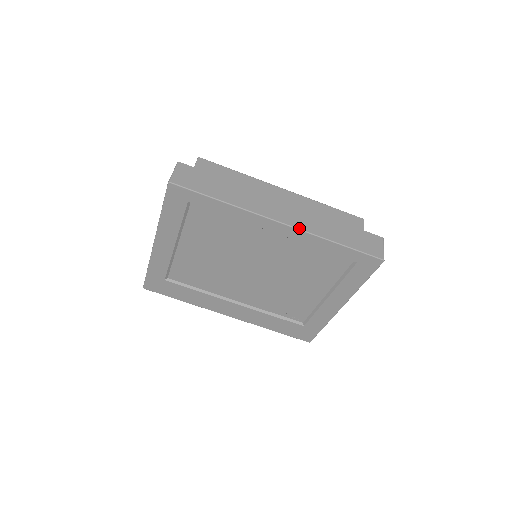
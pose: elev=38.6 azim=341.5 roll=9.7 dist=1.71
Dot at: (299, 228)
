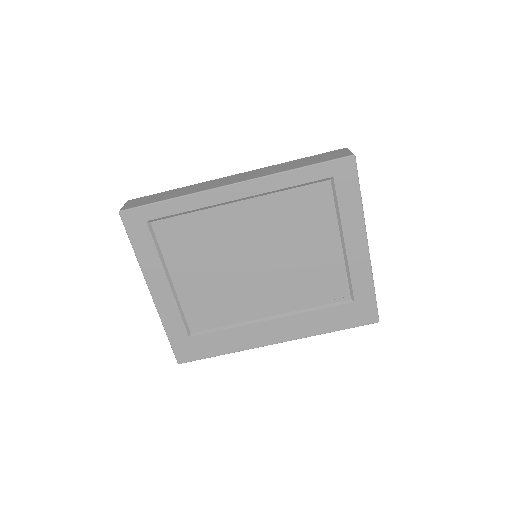
Dot at: (254, 178)
